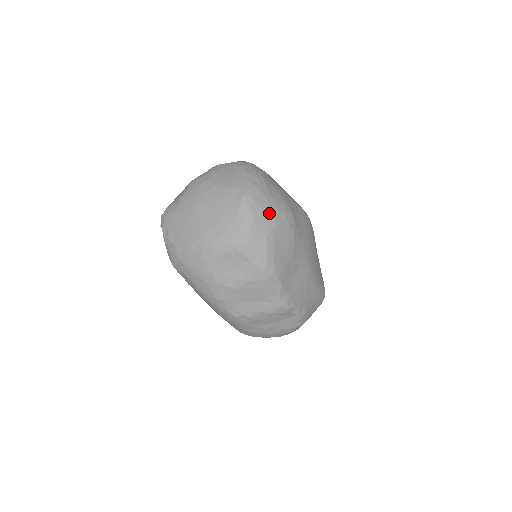
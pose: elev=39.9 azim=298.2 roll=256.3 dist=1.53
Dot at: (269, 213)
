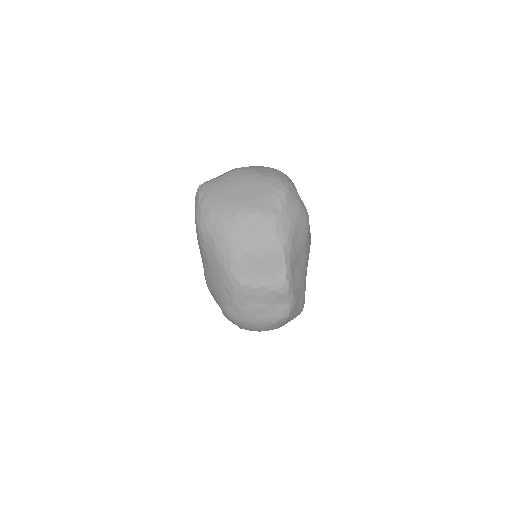
Dot at: (297, 205)
